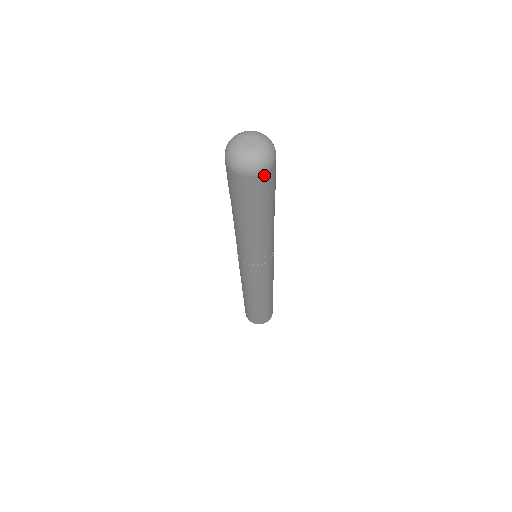
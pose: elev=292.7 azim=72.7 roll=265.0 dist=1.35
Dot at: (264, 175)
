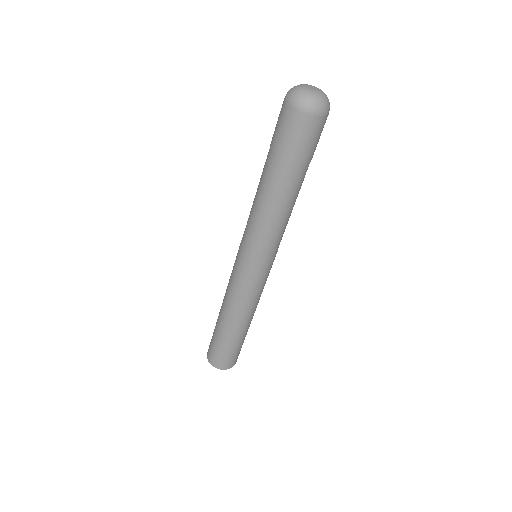
Dot at: (321, 119)
